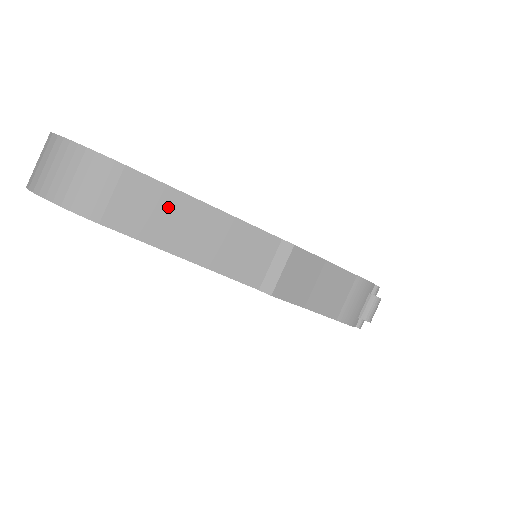
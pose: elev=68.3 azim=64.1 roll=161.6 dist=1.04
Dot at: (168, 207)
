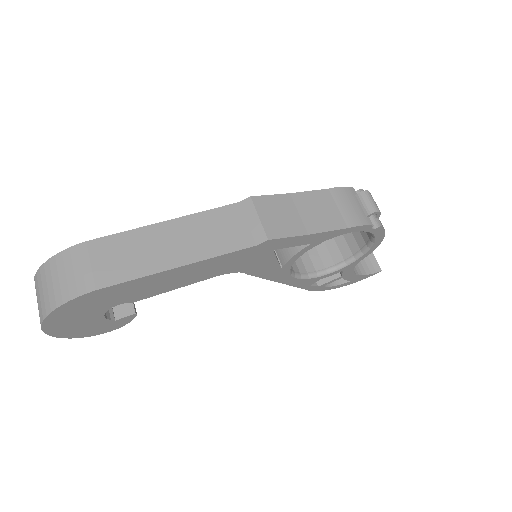
Dot at: (137, 244)
